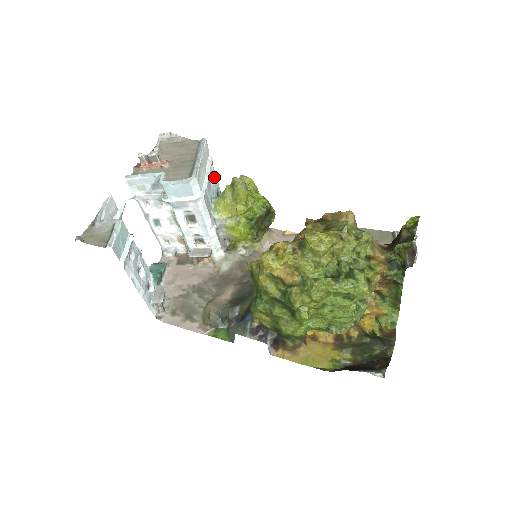
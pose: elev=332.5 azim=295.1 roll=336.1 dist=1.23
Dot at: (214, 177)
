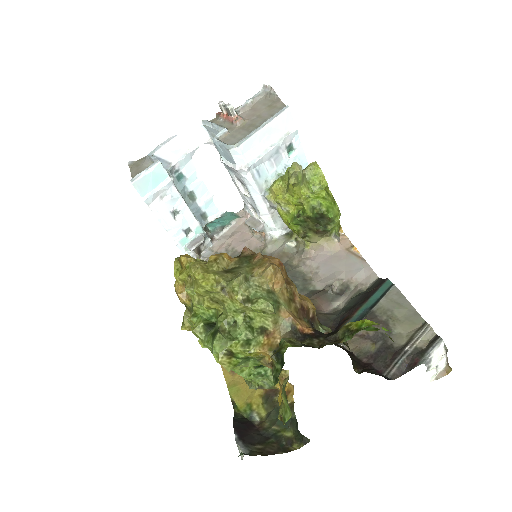
Dot at: (296, 152)
